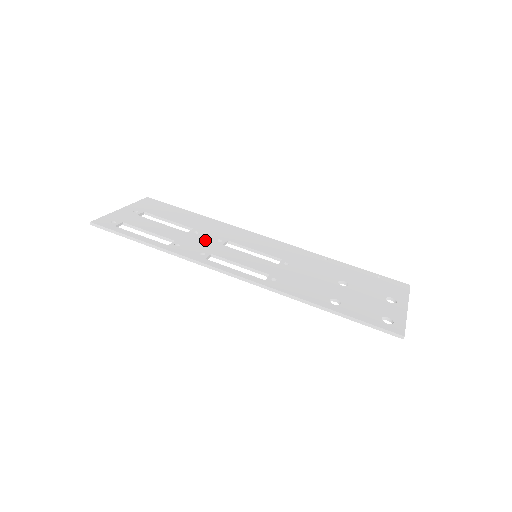
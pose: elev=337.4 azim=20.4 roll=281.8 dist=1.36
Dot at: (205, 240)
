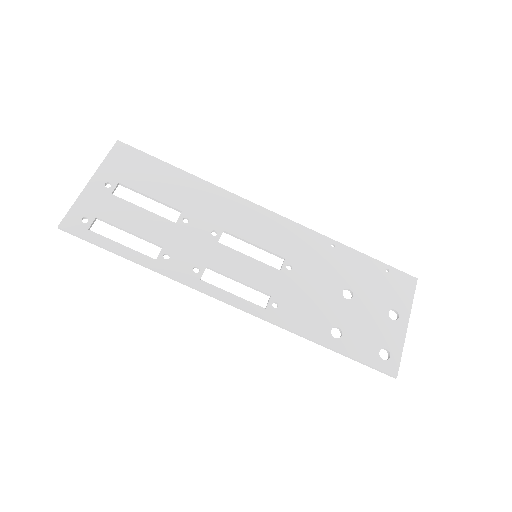
Dot at: (197, 237)
